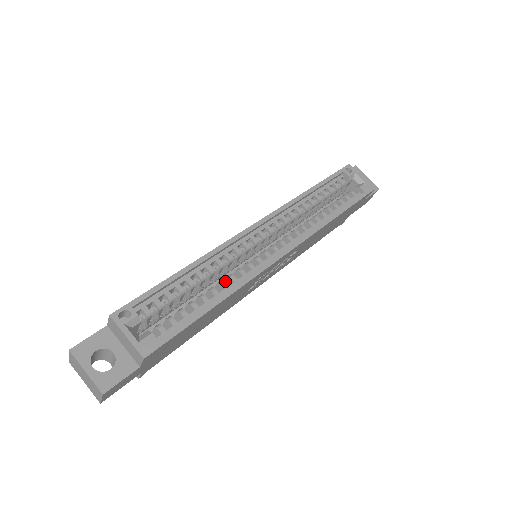
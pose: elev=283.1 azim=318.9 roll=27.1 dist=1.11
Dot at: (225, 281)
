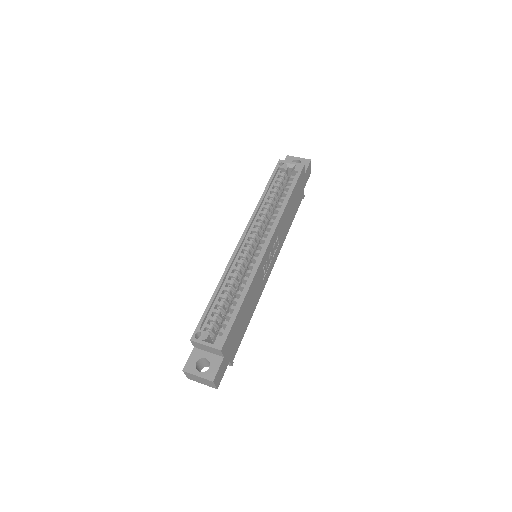
Dot at: (243, 283)
